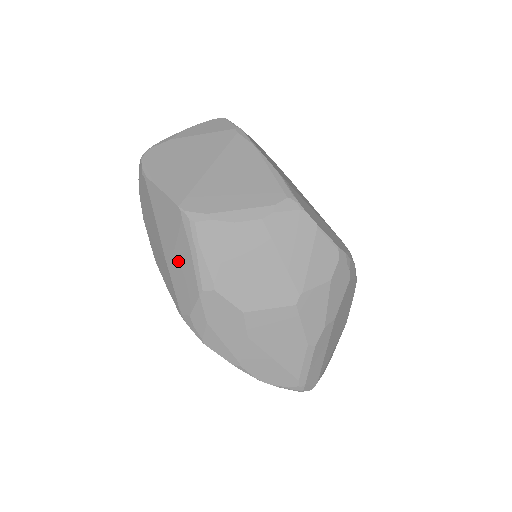
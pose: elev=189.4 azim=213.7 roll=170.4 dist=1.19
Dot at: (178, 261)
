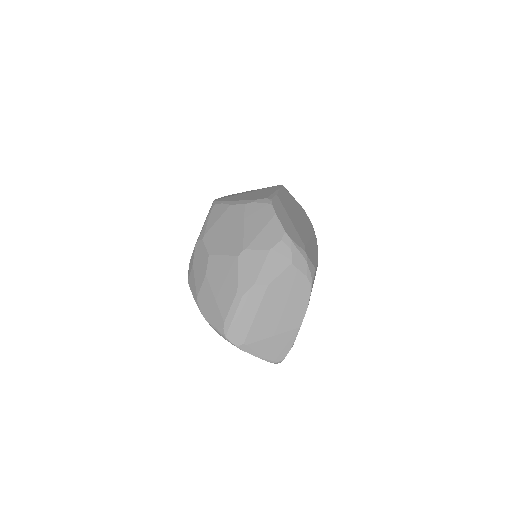
Dot at: occluded
